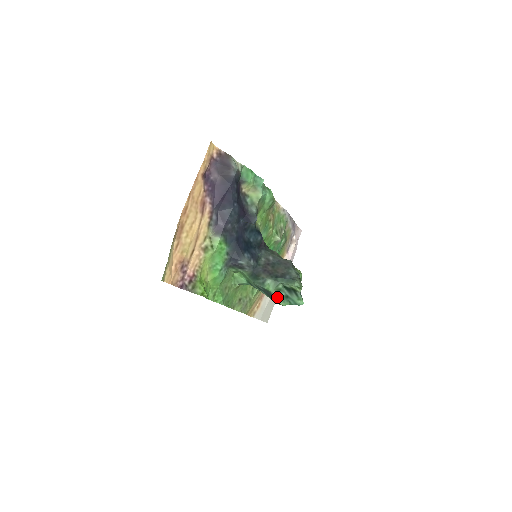
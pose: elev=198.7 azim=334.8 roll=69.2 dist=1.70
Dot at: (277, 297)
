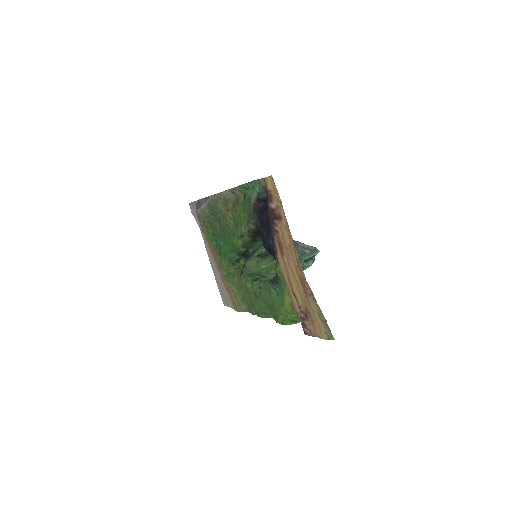
Dot at: occluded
